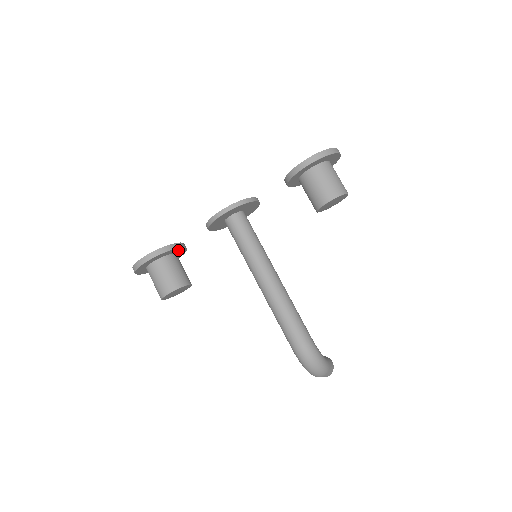
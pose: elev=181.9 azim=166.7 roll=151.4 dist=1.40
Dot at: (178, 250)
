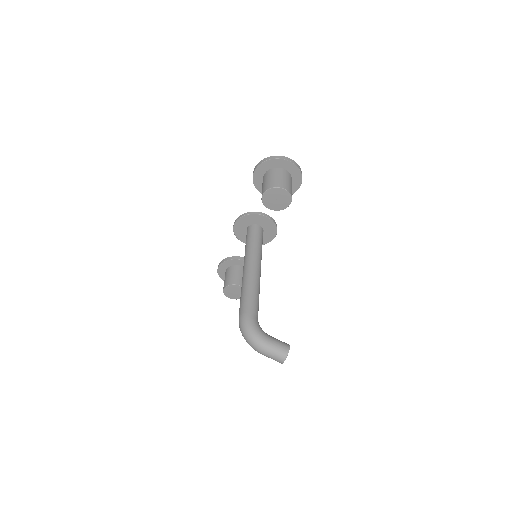
Dot at: (239, 262)
